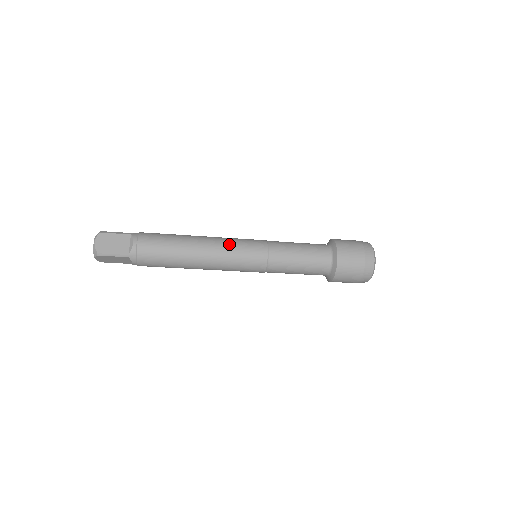
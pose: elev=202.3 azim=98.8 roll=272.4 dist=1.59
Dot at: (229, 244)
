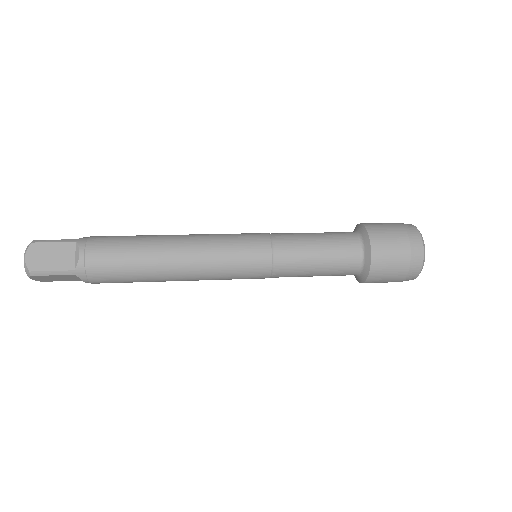
Dot at: (216, 244)
